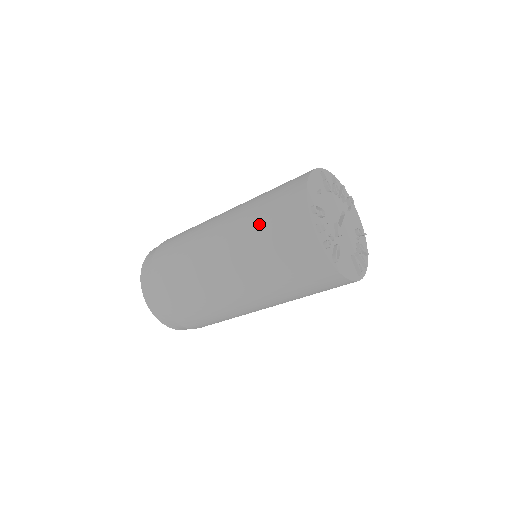
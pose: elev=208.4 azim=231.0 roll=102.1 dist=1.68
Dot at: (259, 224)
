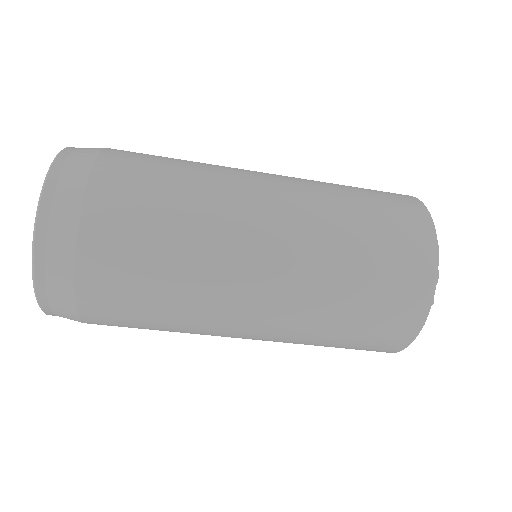
Dot at: (356, 226)
